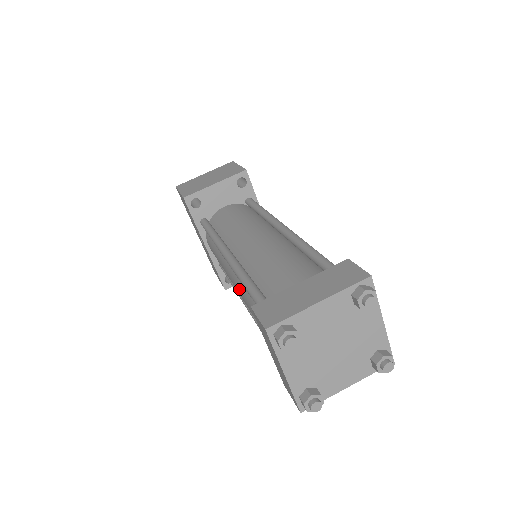
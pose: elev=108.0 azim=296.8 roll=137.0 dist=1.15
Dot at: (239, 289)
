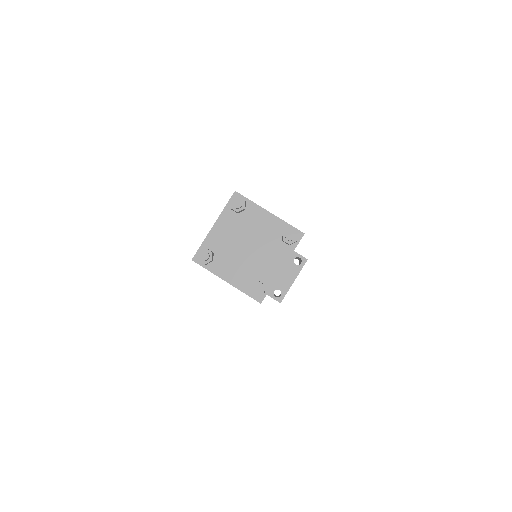
Dot at: occluded
